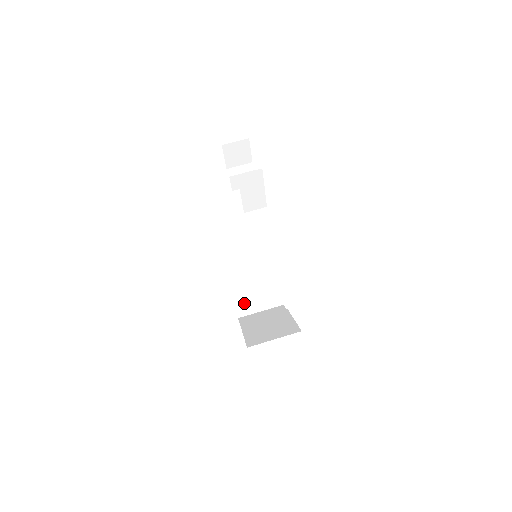
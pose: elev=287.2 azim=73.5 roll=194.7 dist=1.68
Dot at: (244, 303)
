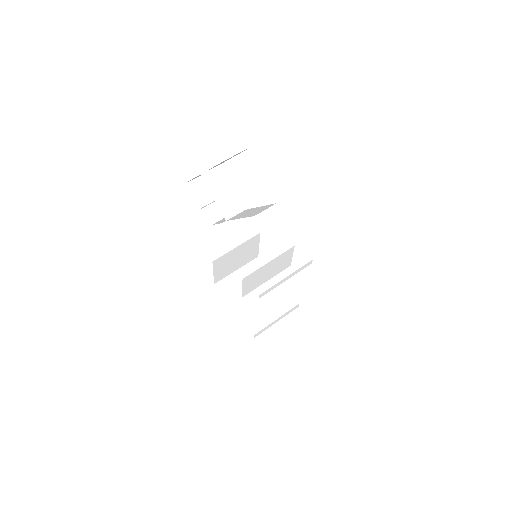
Dot at: (277, 347)
